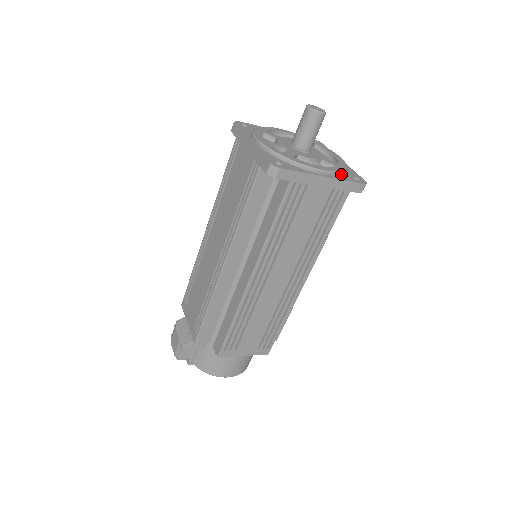
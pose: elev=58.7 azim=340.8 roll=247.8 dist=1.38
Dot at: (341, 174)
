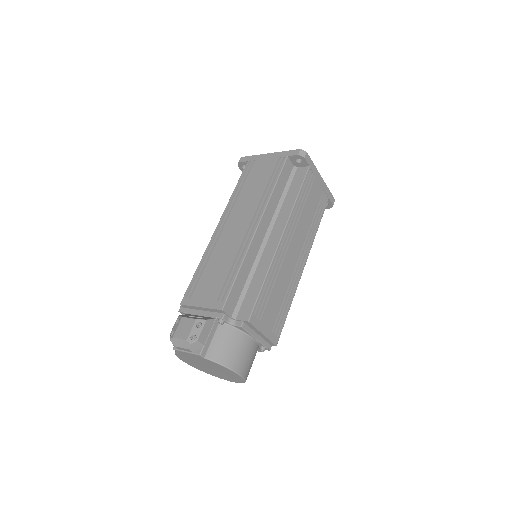
Dot at: occluded
